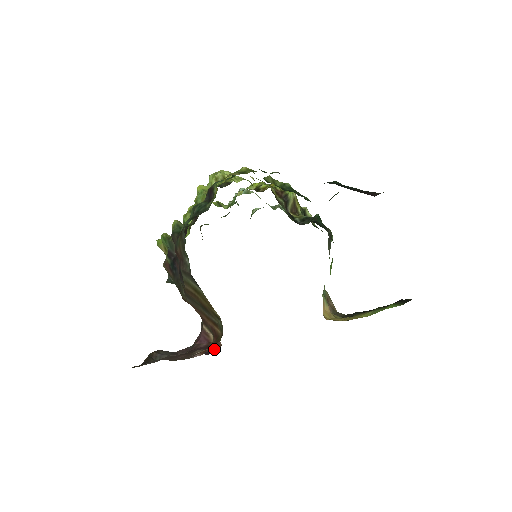
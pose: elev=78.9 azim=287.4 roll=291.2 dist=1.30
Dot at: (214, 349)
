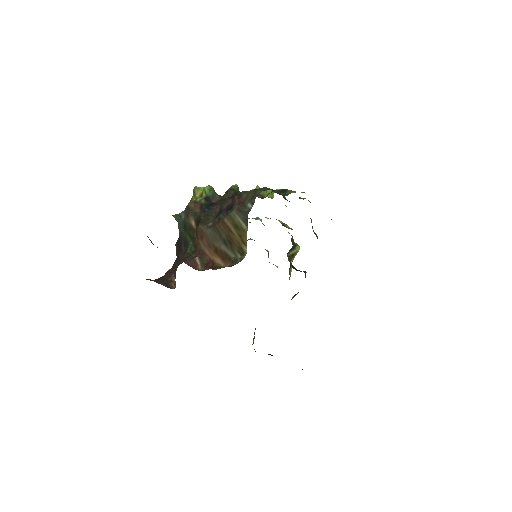
Dot at: (166, 286)
